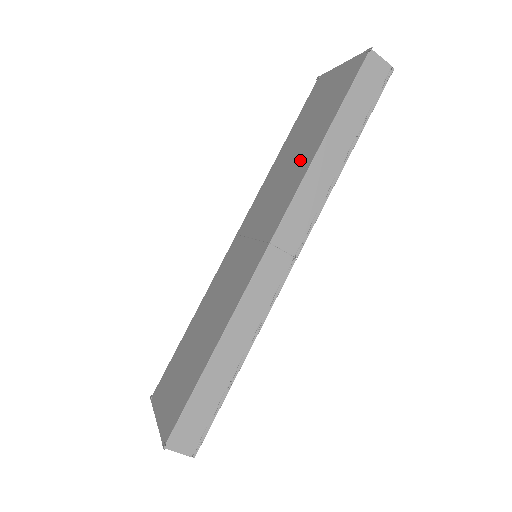
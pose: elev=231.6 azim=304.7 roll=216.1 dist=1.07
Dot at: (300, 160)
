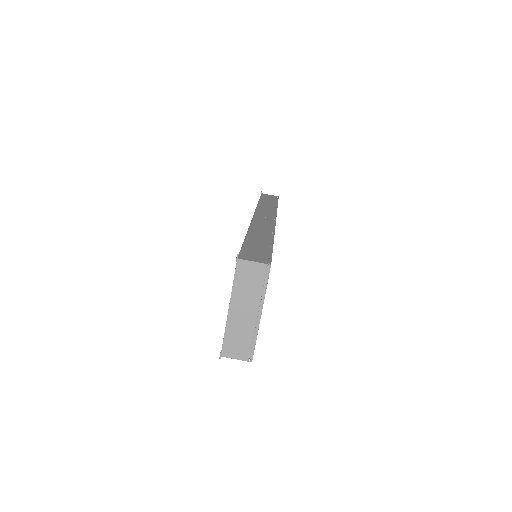
Dot at: occluded
